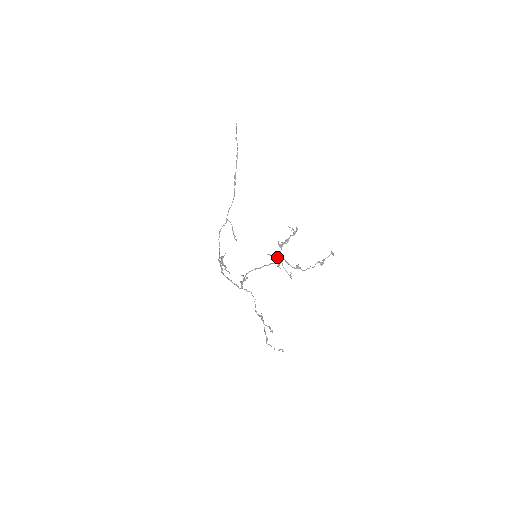
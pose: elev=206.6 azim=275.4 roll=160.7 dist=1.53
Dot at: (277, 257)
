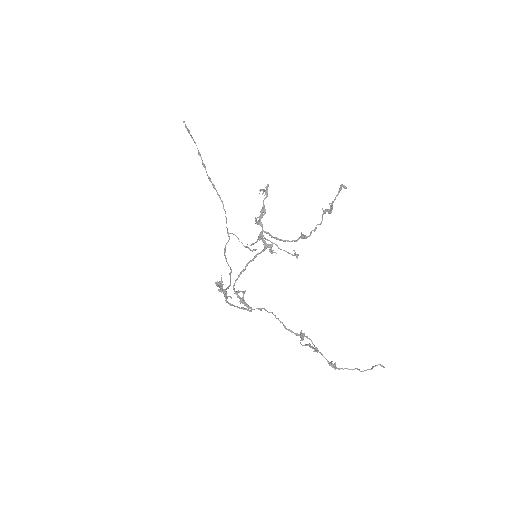
Dot at: occluded
